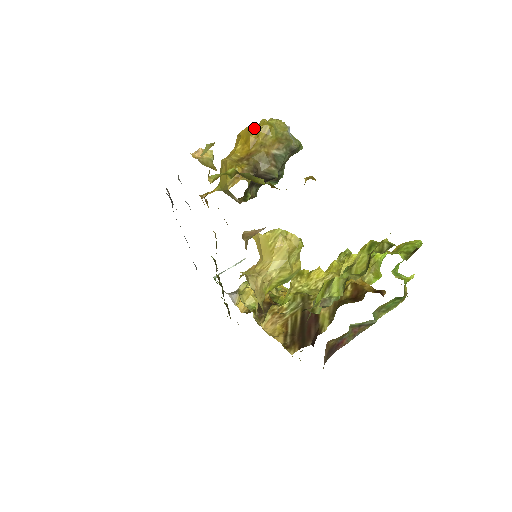
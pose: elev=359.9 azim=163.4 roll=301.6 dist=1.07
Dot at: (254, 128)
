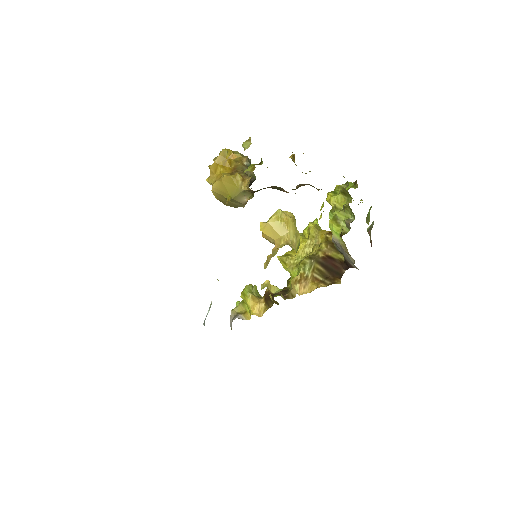
Dot at: (226, 152)
